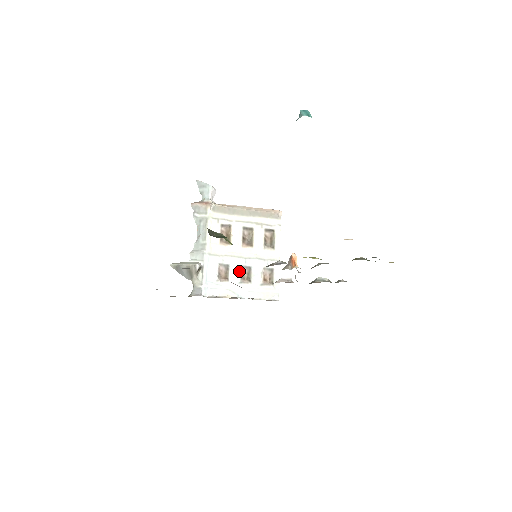
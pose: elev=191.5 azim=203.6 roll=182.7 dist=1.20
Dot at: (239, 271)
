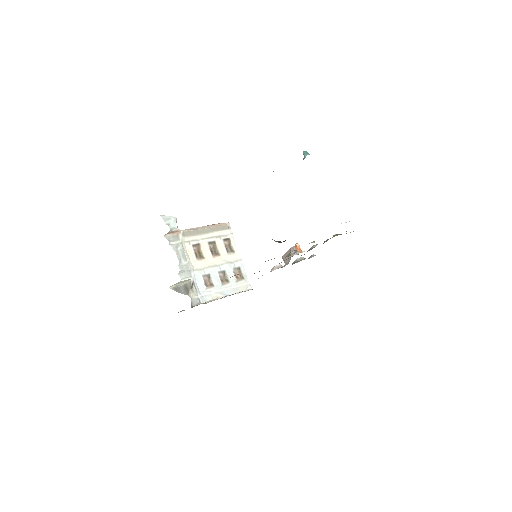
Dot at: (218, 276)
